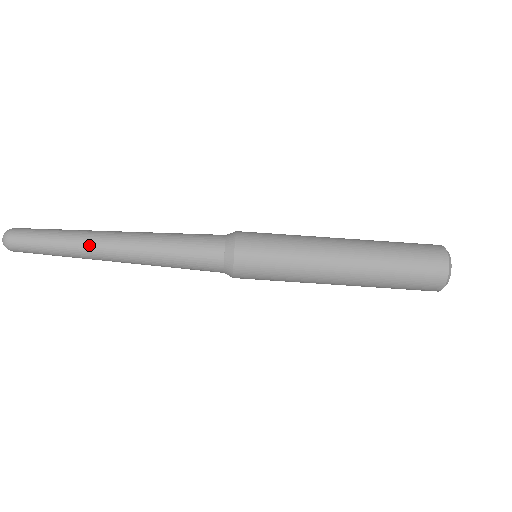
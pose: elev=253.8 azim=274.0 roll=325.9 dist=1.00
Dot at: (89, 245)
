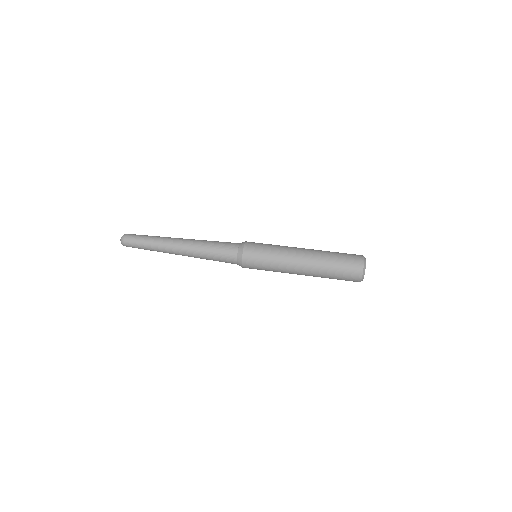
Dot at: occluded
